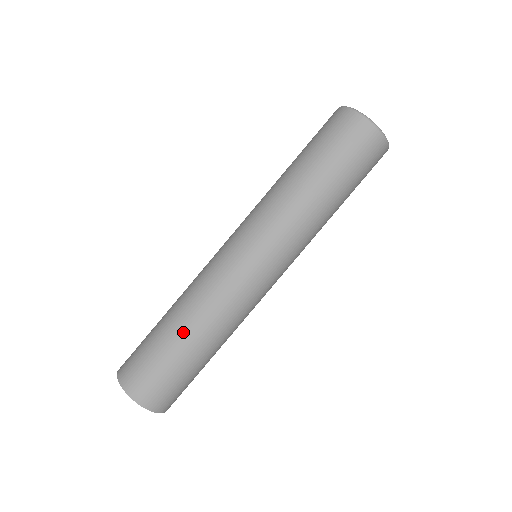
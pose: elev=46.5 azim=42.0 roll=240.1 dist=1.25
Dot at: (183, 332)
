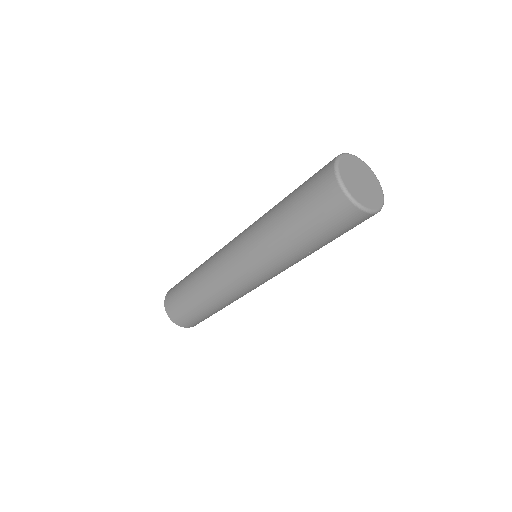
Dot at: (203, 304)
